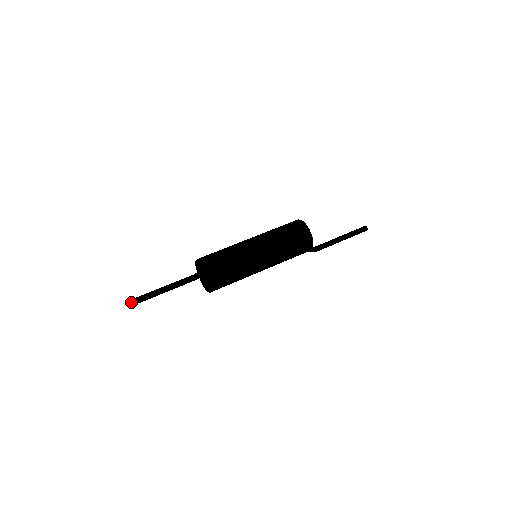
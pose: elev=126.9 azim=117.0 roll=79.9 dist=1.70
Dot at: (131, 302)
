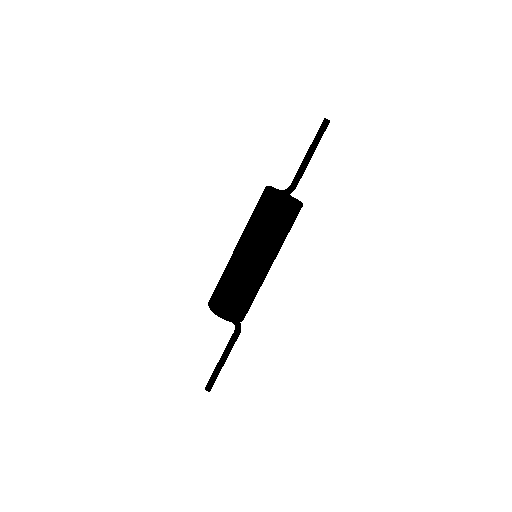
Dot at: occluded
